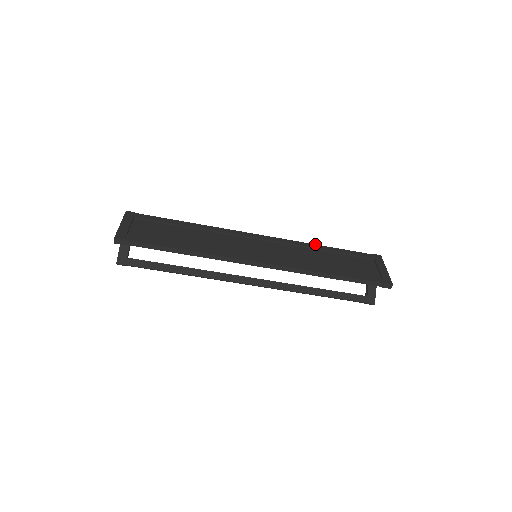
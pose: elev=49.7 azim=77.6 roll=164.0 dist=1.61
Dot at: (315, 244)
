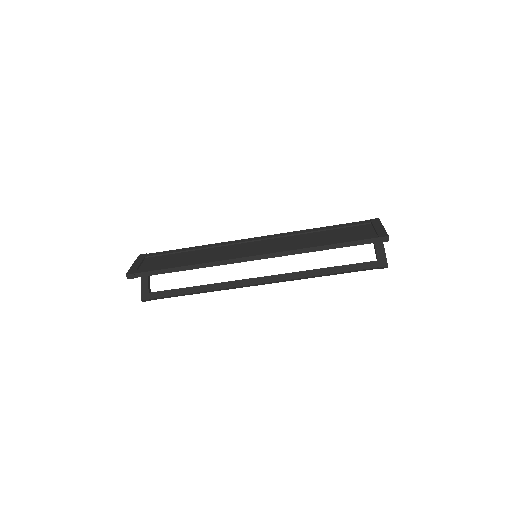
Dot at: (309, 229)
